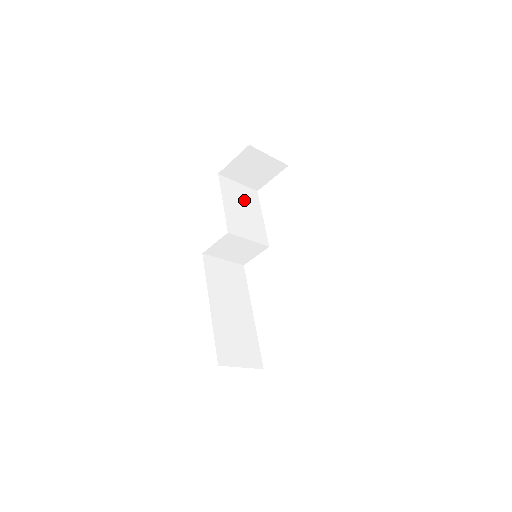
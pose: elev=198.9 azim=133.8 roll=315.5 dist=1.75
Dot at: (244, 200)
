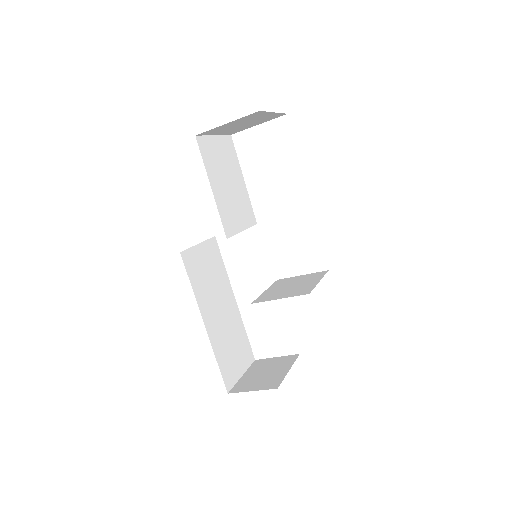
Dot at: (225, 164)
